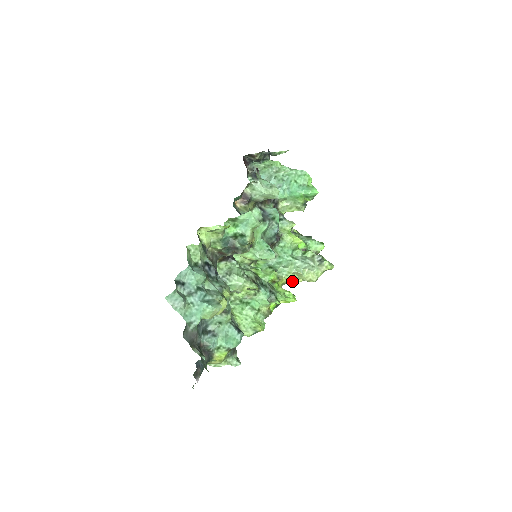
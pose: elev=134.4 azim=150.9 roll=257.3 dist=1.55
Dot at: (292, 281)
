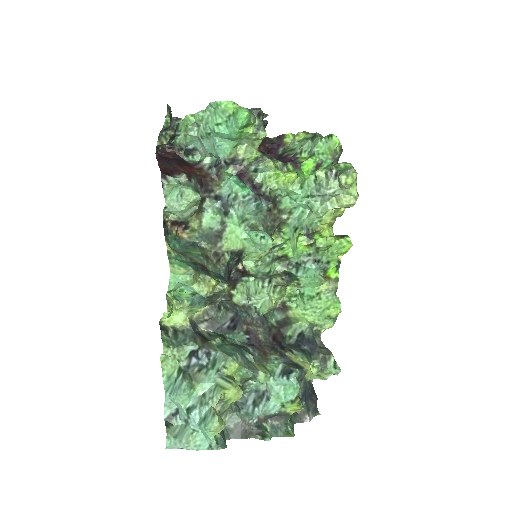
Dot at: (336, 216)
